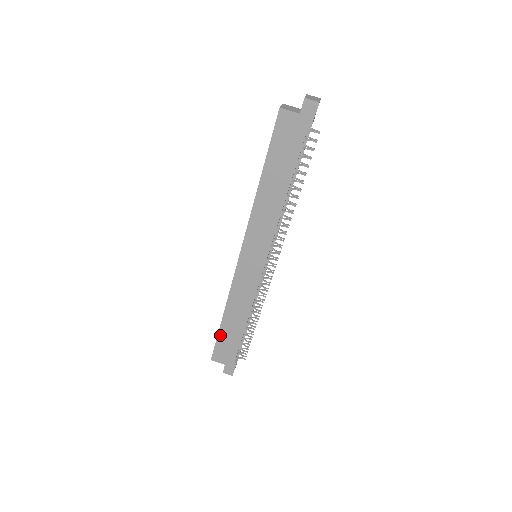
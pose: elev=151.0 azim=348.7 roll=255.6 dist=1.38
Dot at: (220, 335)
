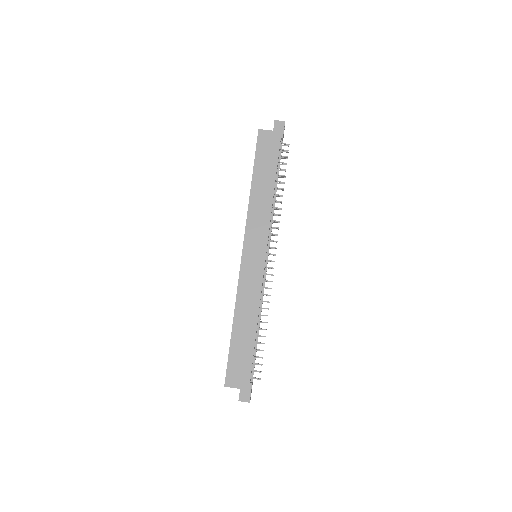
Dot at: (232, 349)
